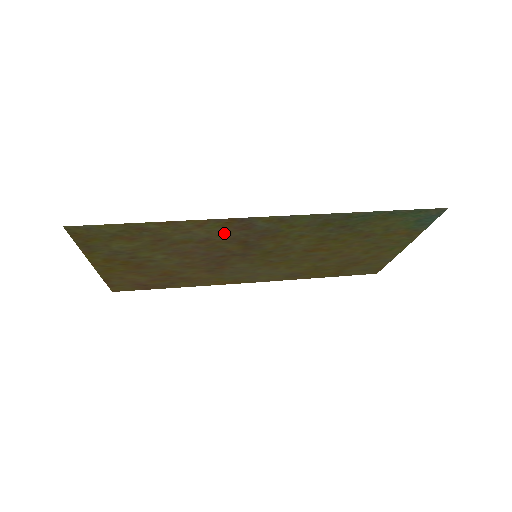
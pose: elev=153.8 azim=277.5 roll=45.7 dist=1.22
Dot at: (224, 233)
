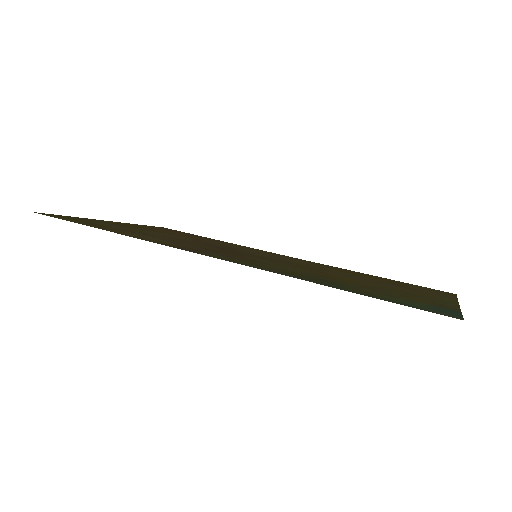
Dot at: (184, 245)
